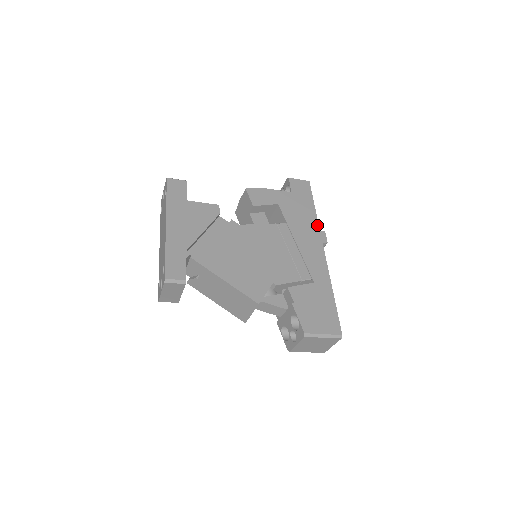
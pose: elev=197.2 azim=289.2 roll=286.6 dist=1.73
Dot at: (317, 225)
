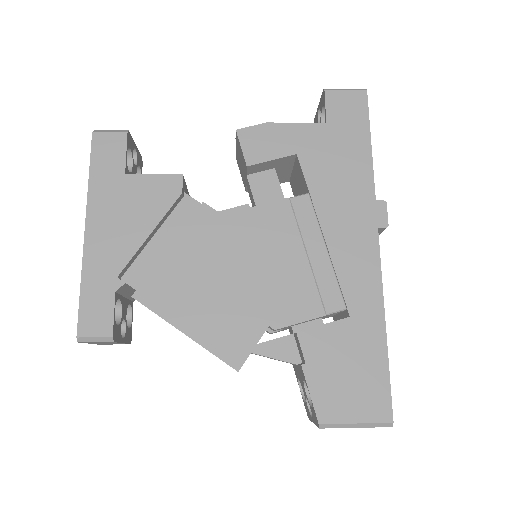
Dot at: (371, 189)
